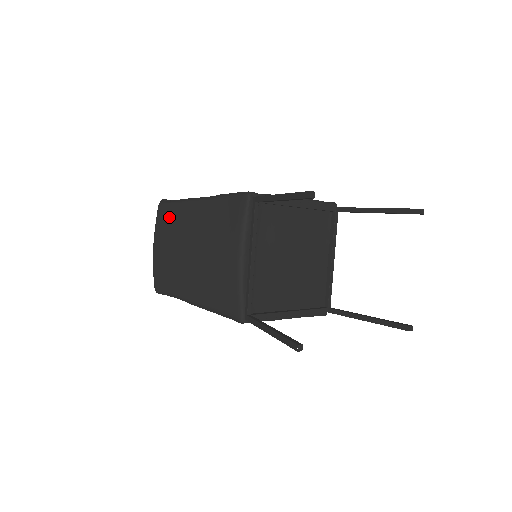
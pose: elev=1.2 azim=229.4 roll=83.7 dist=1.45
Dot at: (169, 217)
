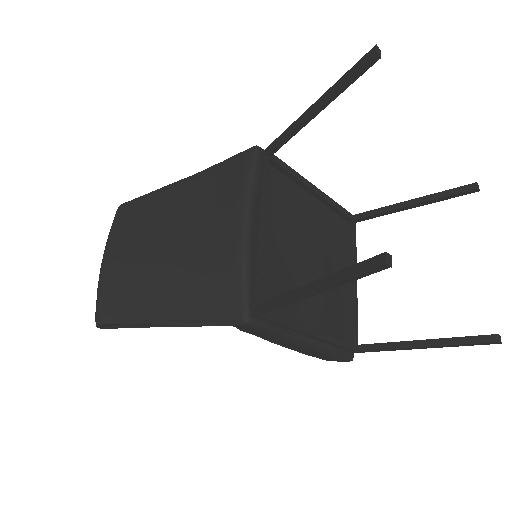
Dot at: (133, 213)
